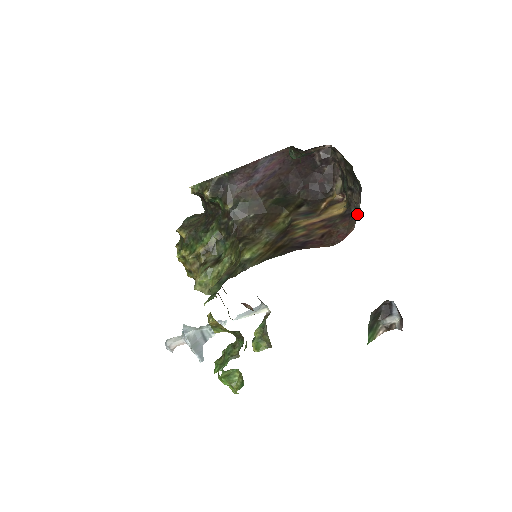
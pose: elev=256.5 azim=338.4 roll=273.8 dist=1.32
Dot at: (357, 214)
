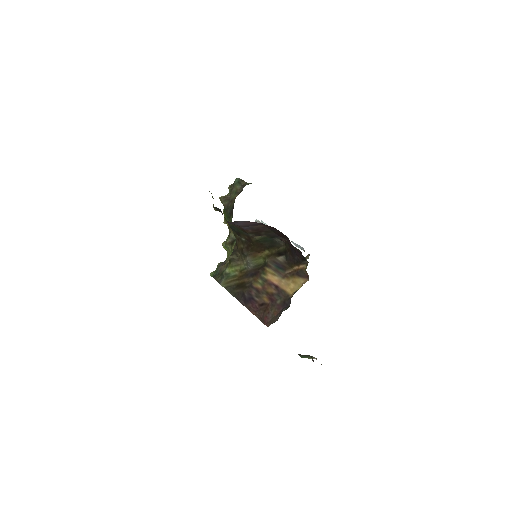
Dot at: (278, 318)
